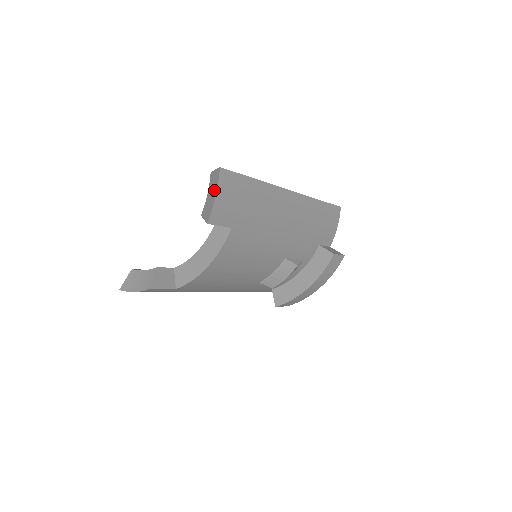
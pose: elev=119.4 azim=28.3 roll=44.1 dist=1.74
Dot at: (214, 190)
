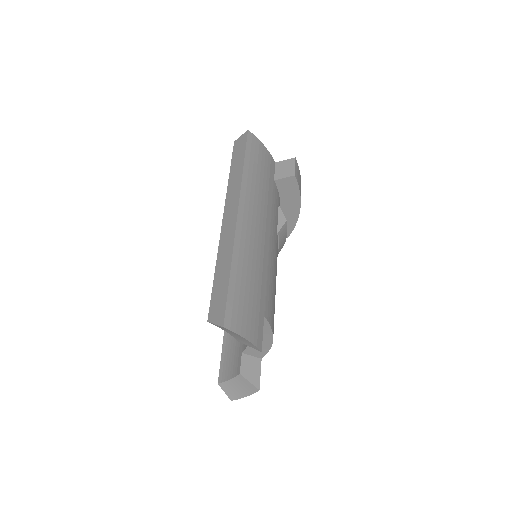
Dot at: (236, 335)
